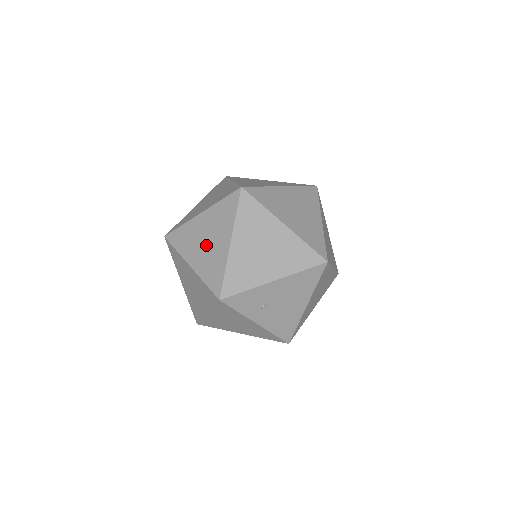
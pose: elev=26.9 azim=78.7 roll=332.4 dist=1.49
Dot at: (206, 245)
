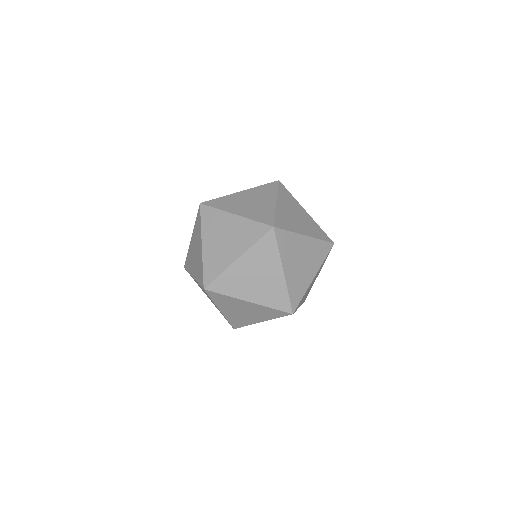
Dot at: (209, 298)
